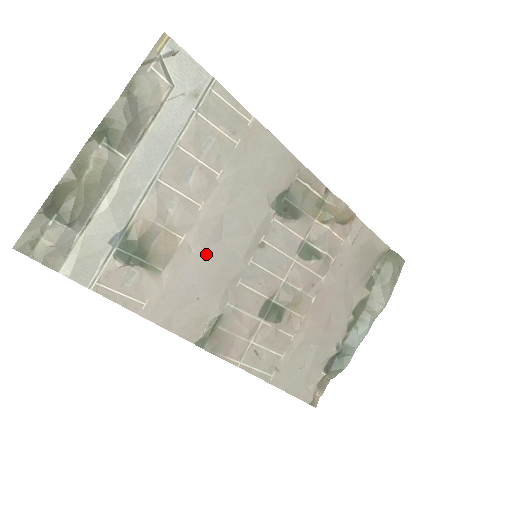
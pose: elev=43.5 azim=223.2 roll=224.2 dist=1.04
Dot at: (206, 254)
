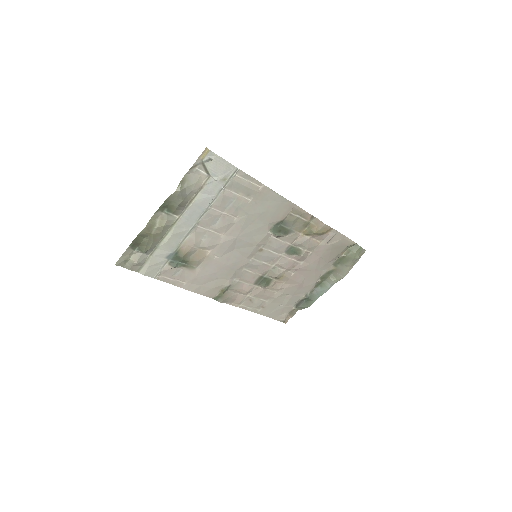
Dot at: (224, 258)
